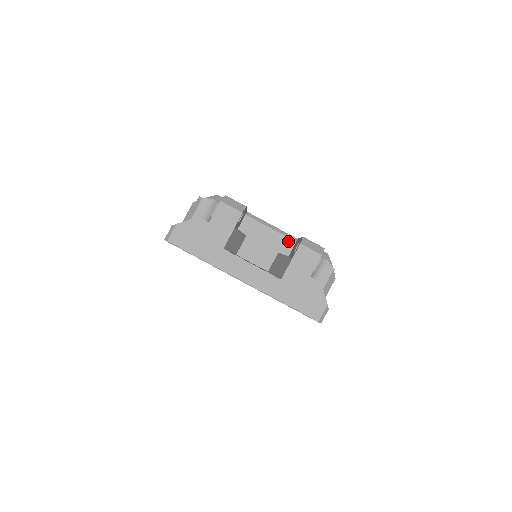
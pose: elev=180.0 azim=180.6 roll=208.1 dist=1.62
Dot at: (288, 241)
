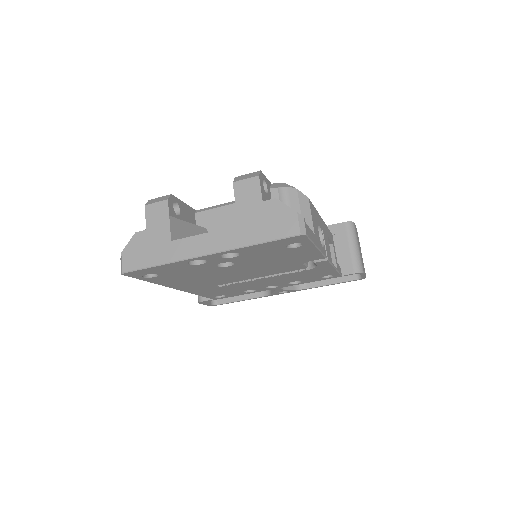
Dot at: occluded
